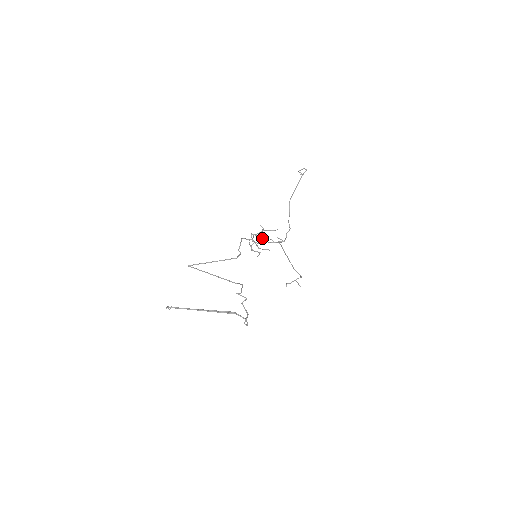
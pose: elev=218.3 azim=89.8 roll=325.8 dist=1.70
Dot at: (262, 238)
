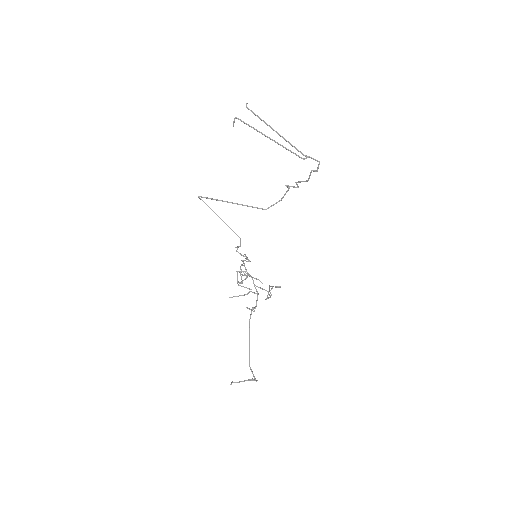
Dot at: occluded
